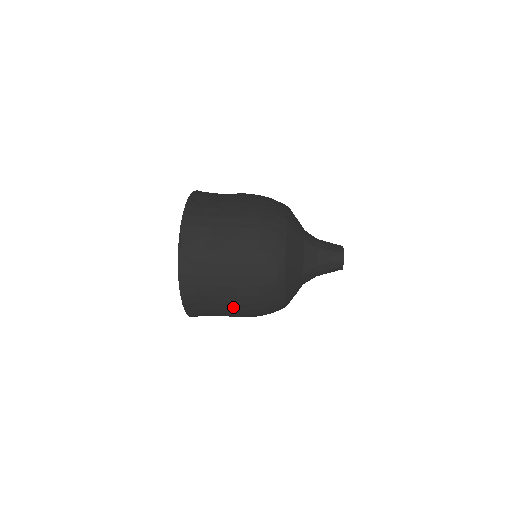
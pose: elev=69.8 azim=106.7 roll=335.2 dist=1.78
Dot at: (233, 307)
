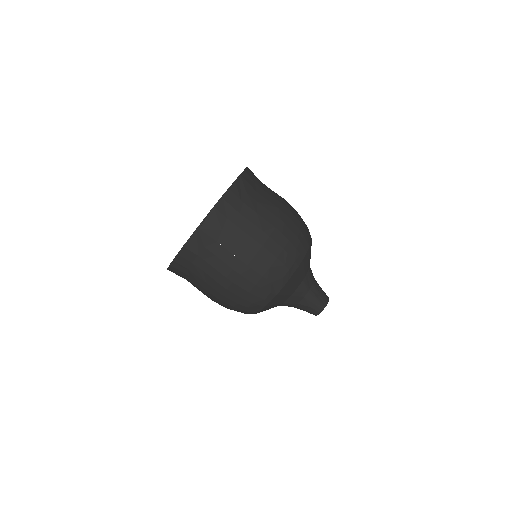
Dot at: (210, 294)
